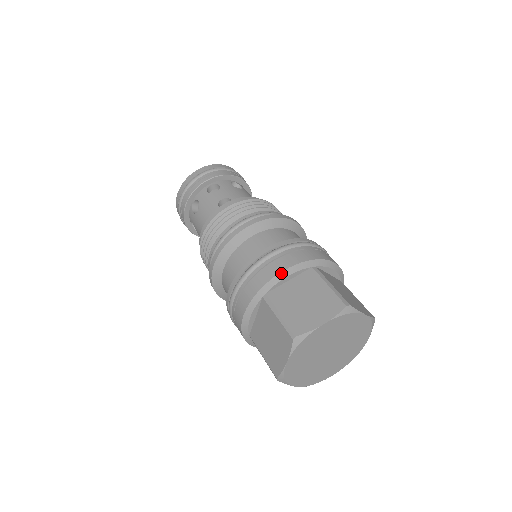
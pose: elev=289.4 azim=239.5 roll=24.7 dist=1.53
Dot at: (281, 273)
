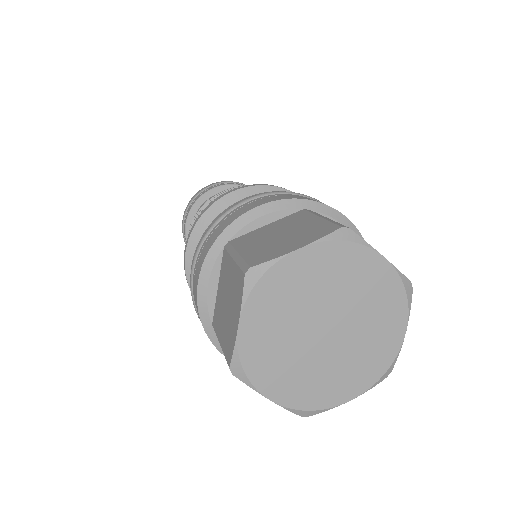
Dot at: (198, 291)
